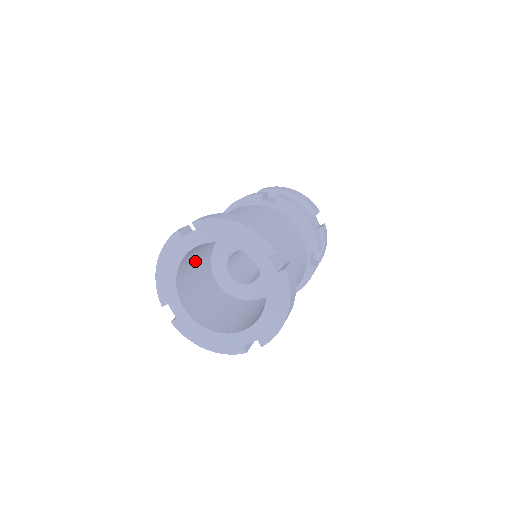
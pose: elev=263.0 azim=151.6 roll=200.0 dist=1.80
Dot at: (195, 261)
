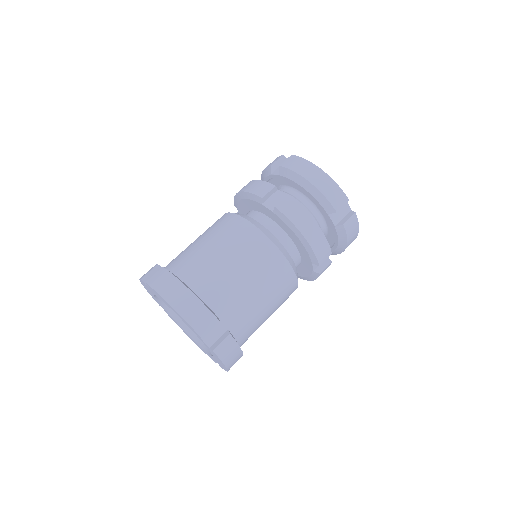
Dot at: occluded
